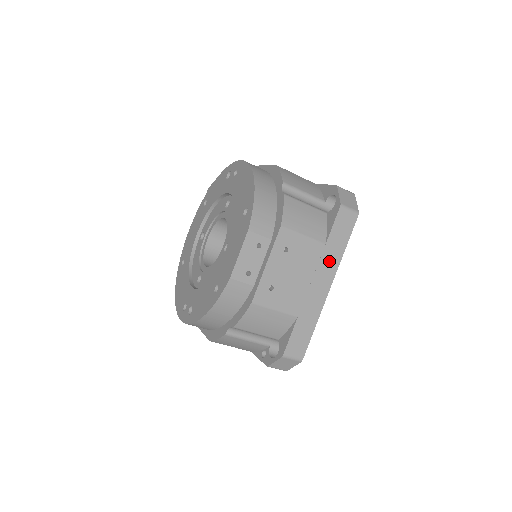
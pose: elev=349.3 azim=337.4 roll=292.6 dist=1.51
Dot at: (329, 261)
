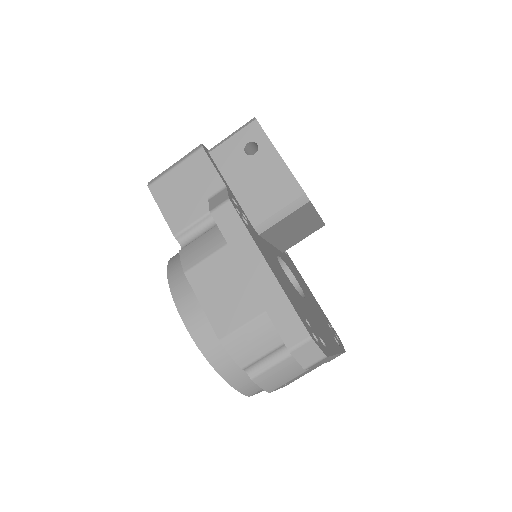
Dot at: occluded
